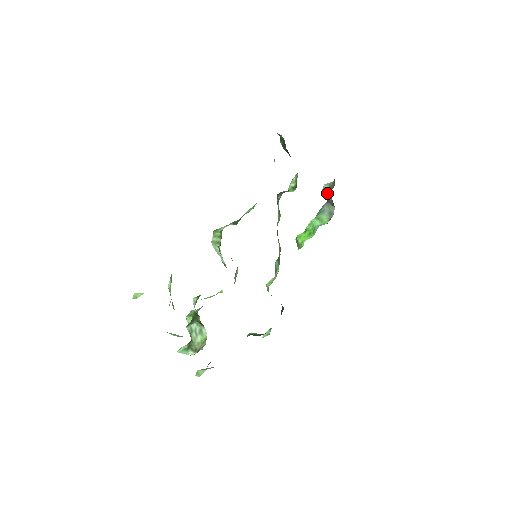
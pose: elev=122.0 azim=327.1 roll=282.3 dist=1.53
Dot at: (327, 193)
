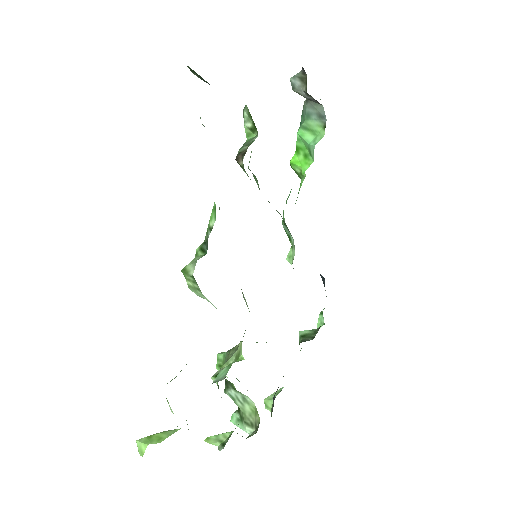
Dot at: (301, 90)
